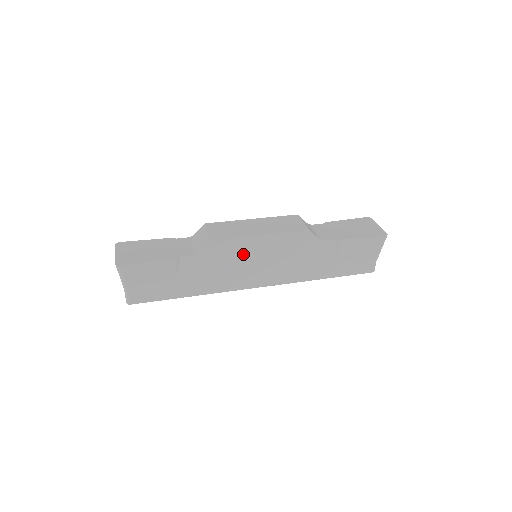
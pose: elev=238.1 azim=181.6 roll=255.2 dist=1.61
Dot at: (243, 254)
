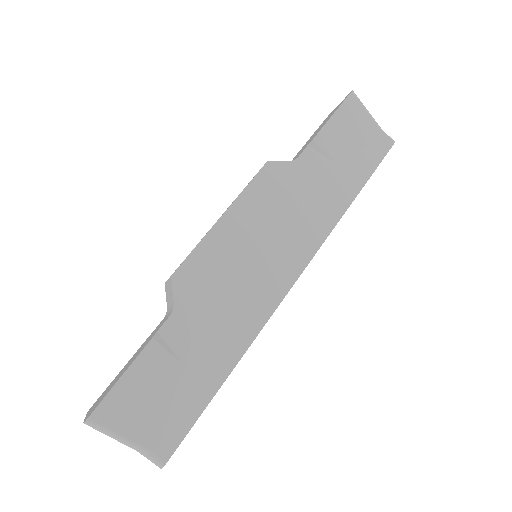
Dot at: (229, 257)
